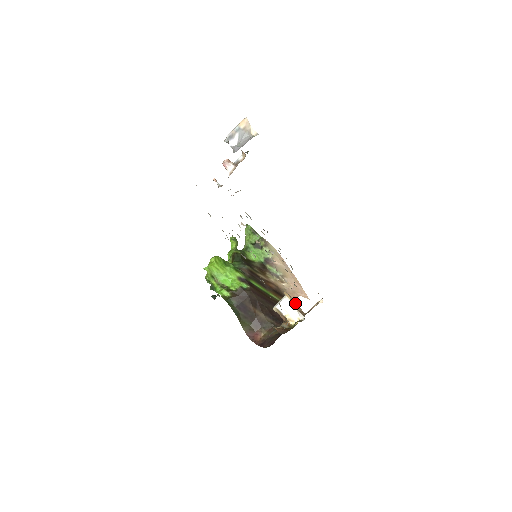
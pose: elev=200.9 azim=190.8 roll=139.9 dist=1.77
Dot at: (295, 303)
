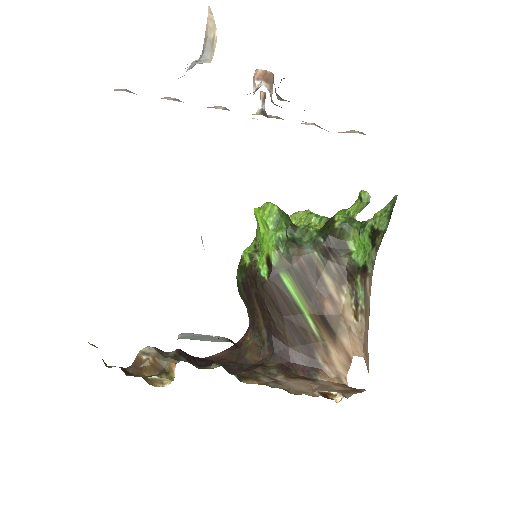
Dot at: (346, 357)
